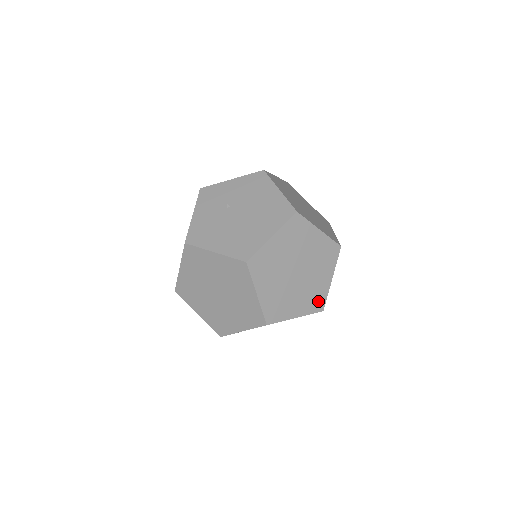
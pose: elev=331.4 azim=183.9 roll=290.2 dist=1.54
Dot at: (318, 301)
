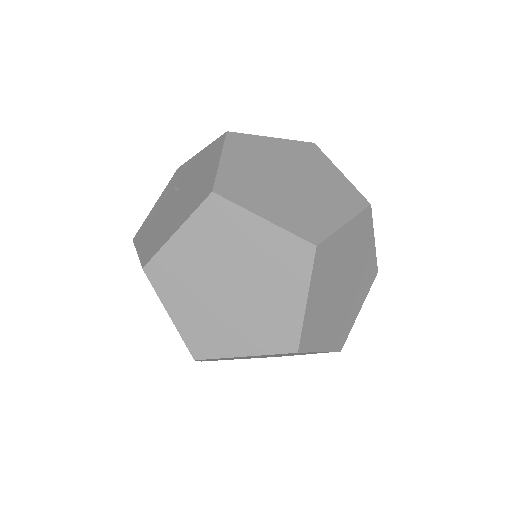
Dot at: (283, 335)
